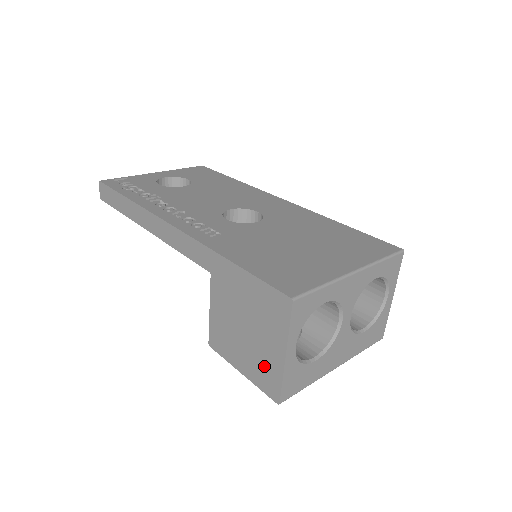
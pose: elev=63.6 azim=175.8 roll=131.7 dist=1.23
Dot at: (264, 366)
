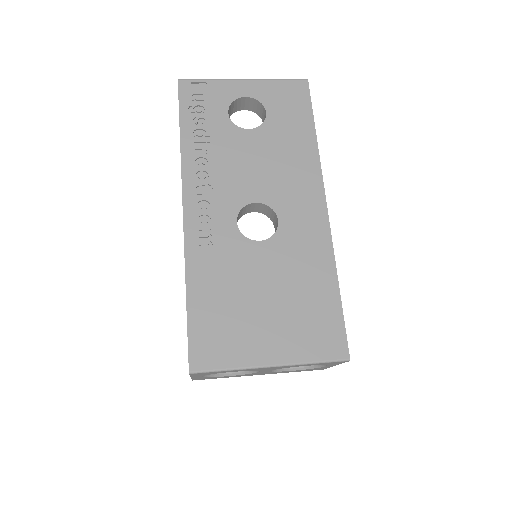
Dot at: occluded
